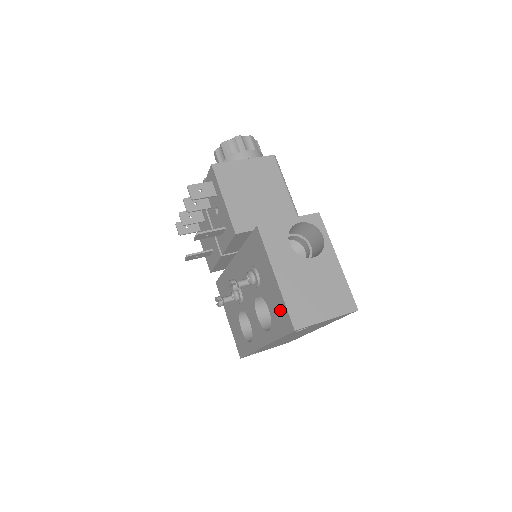
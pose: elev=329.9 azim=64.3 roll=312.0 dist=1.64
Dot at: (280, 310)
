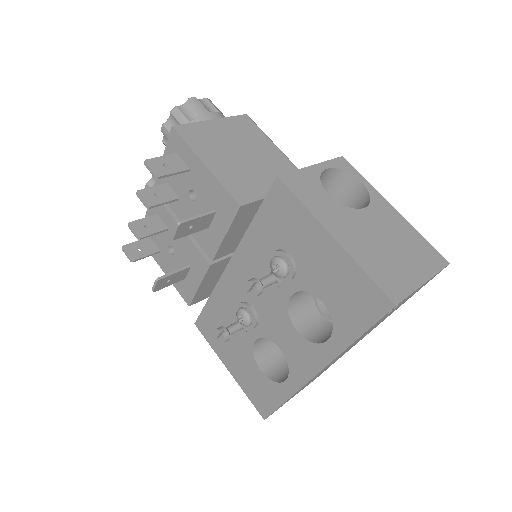
Dot at: (353, 288)
